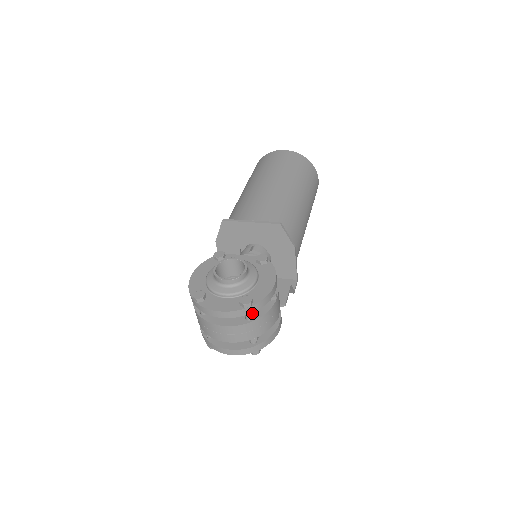
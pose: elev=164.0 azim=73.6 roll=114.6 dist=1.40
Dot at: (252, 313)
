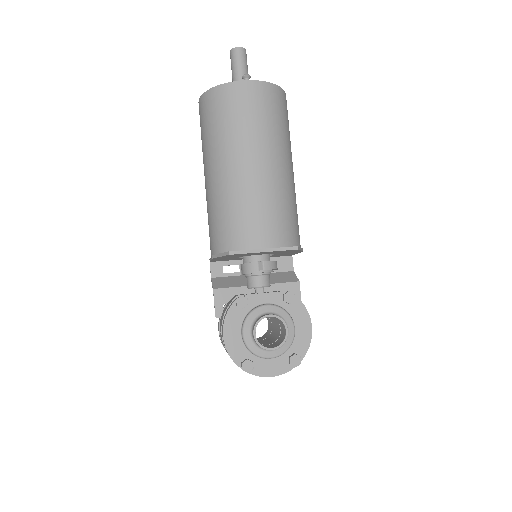
Dot at: occluded
